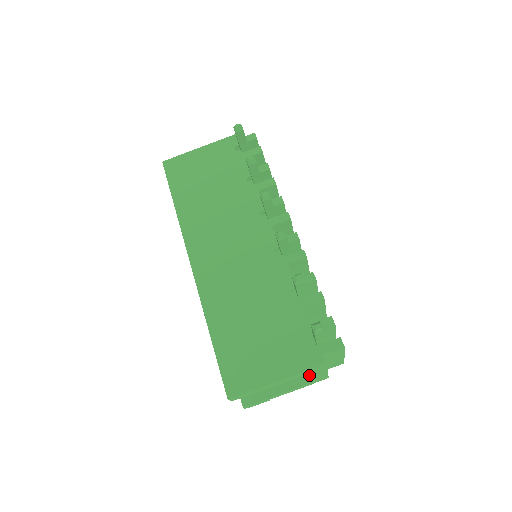
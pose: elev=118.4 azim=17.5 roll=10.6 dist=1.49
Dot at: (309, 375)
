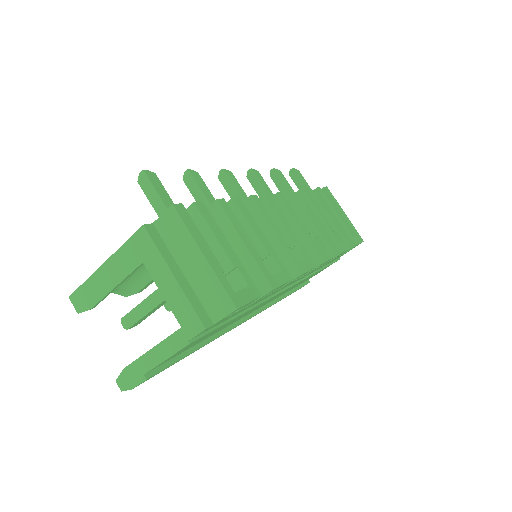
Dot at: occluded
